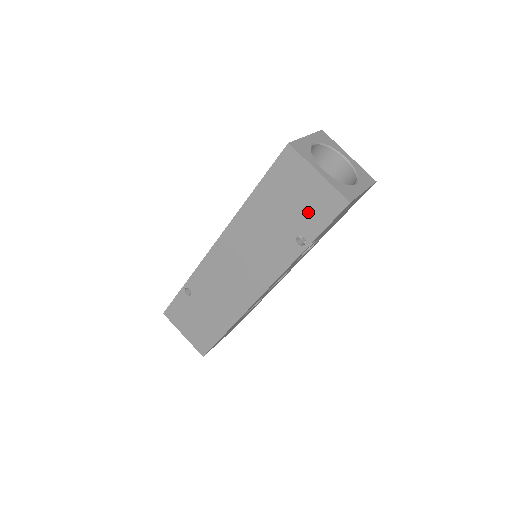
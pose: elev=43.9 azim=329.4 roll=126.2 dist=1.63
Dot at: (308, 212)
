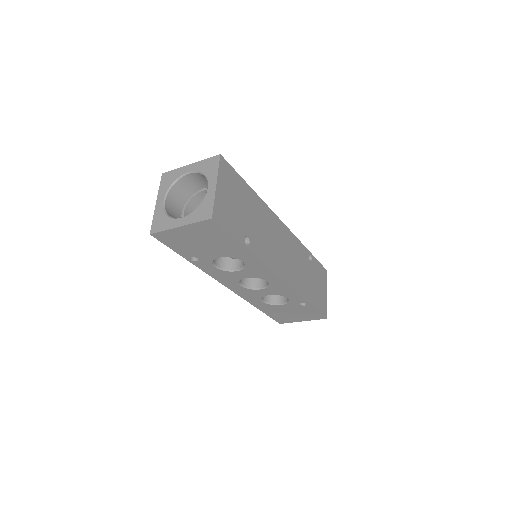
Dot at: occluded
